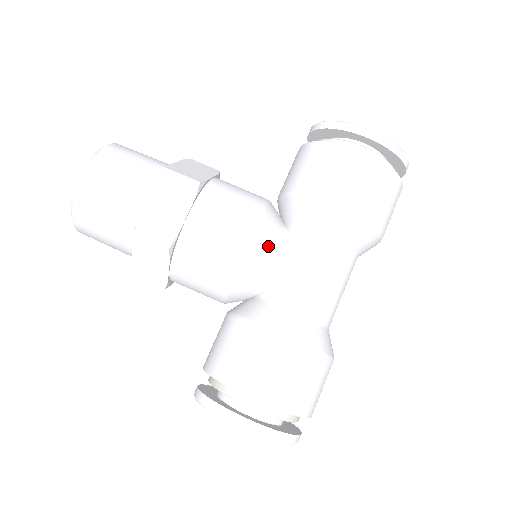
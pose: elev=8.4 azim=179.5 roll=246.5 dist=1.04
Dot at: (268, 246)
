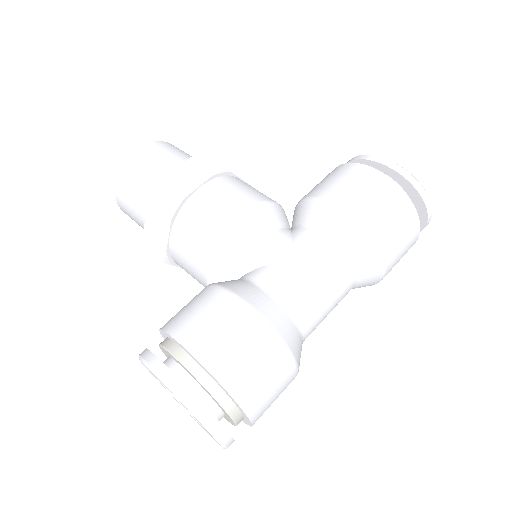
Dot at: (262, 229)
